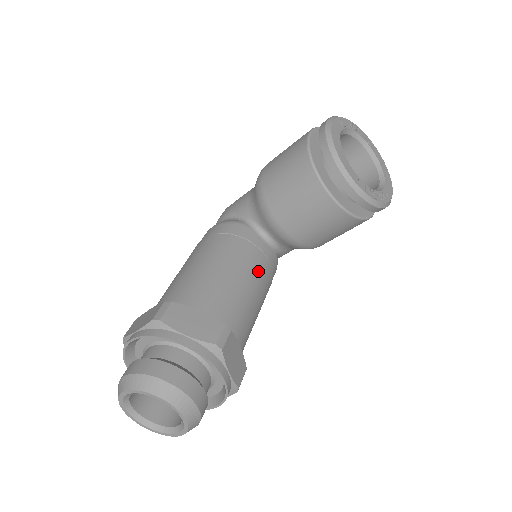
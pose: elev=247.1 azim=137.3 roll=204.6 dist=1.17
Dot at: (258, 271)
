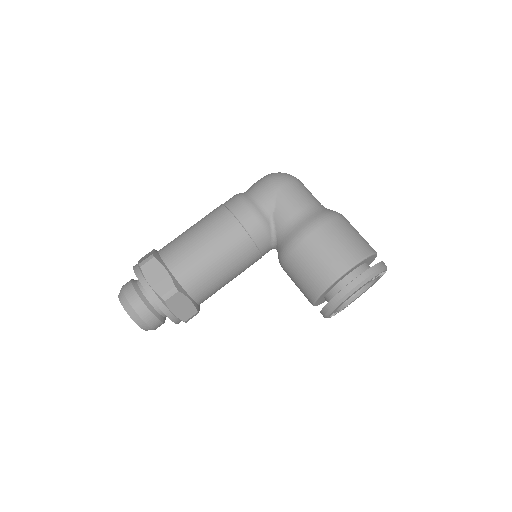
Dot at: occluded
